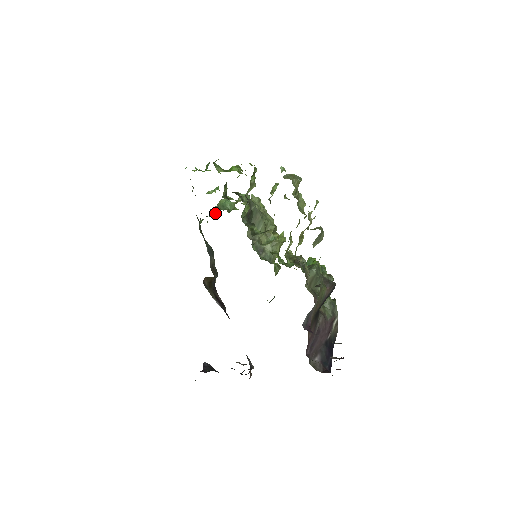
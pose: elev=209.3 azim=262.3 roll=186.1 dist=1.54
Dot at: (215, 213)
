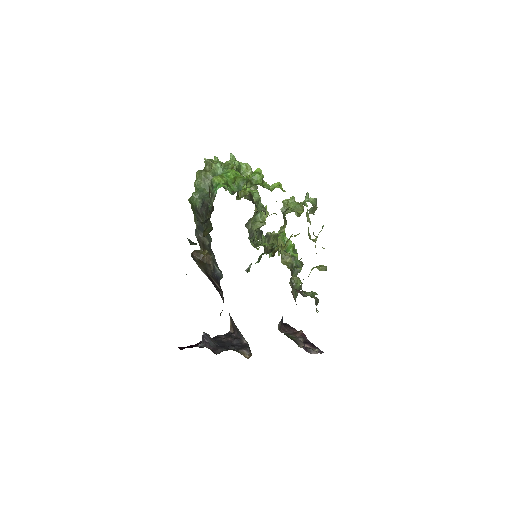
Dot at: occluded
